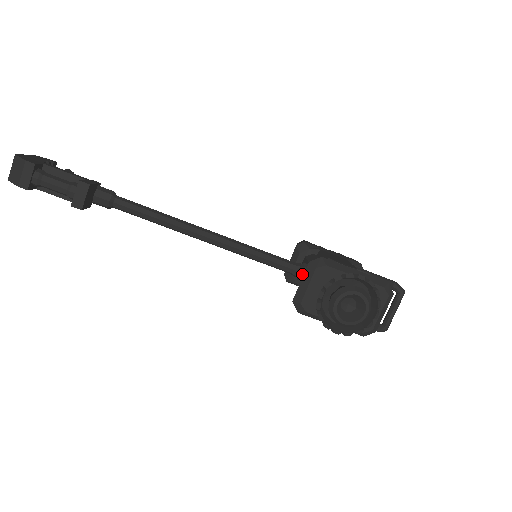
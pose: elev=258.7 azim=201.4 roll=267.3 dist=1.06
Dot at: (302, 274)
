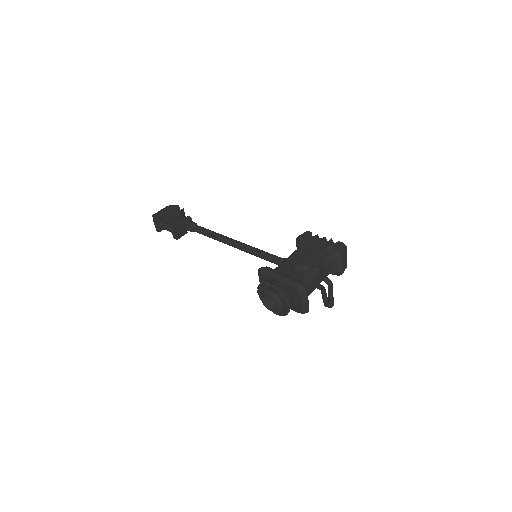
Dot at: occluded
